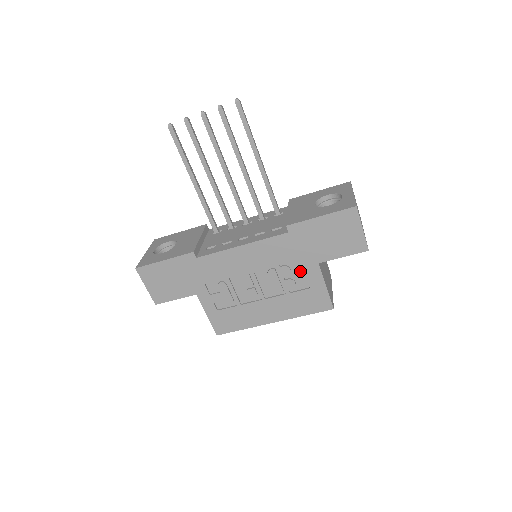
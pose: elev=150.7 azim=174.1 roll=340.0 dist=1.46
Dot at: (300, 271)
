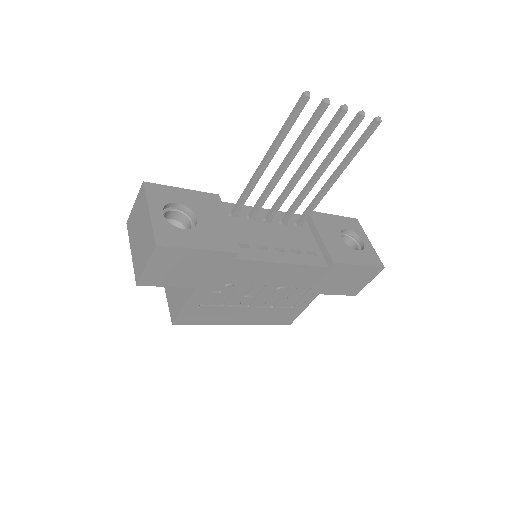
Dot at: (300, 294)
